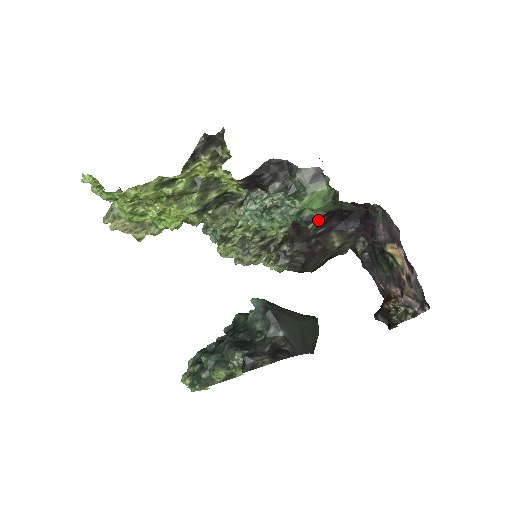
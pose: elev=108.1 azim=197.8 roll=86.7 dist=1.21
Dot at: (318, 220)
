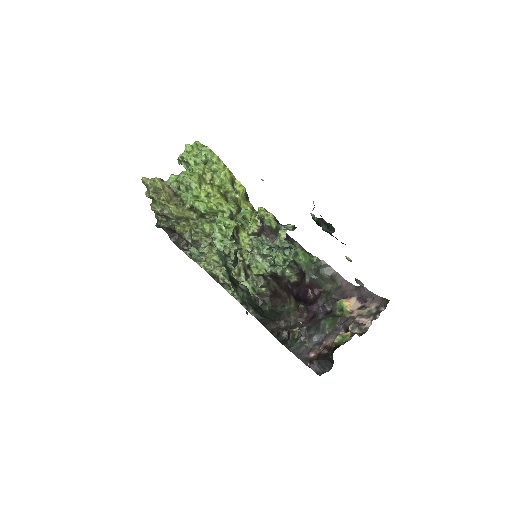
Dot at: (294, 276)
